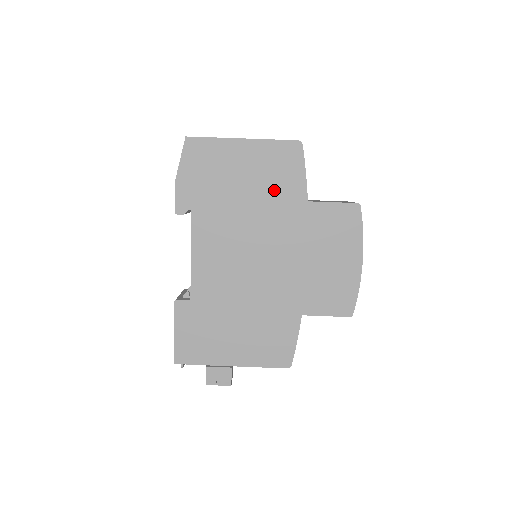
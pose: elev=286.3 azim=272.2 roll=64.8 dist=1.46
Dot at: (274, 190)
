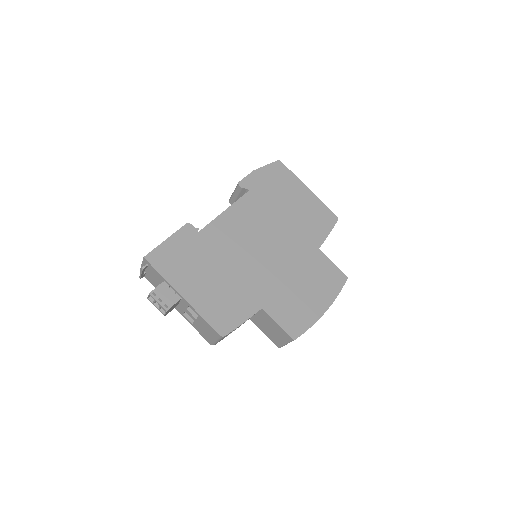
Dot at: (305, 225)
